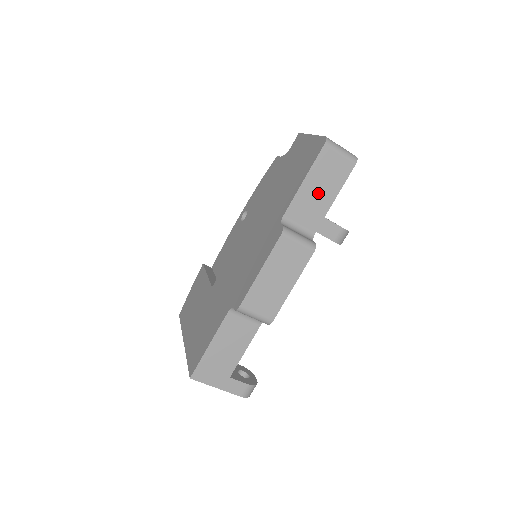
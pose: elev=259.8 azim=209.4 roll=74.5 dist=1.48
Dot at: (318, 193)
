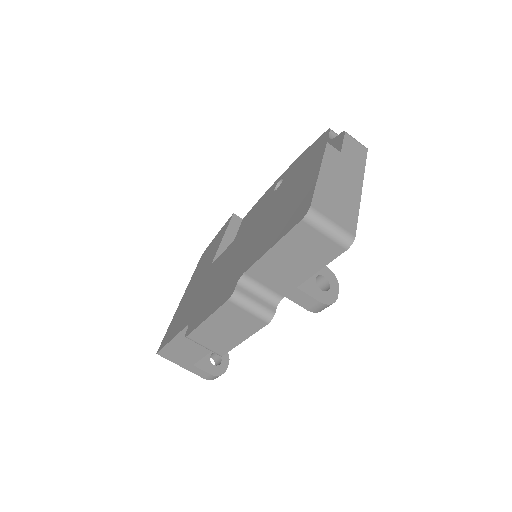
Dot at: (290, 264)
